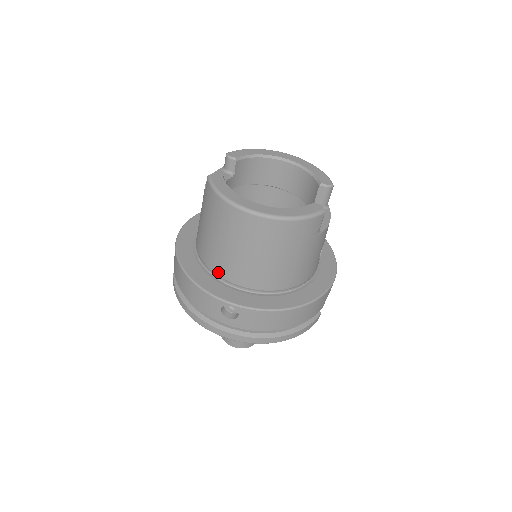
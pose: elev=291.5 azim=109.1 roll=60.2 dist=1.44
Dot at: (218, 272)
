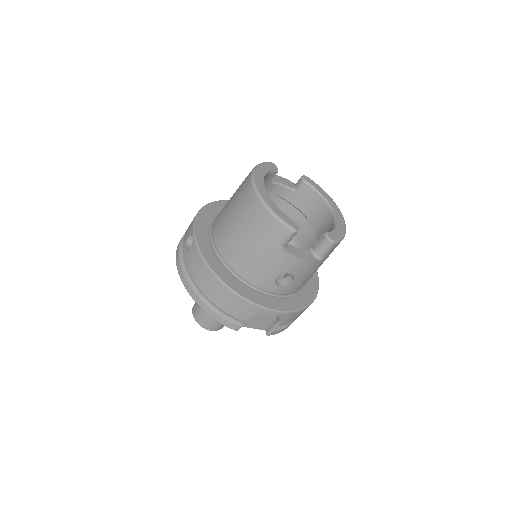
Dot at: (215, 220)
